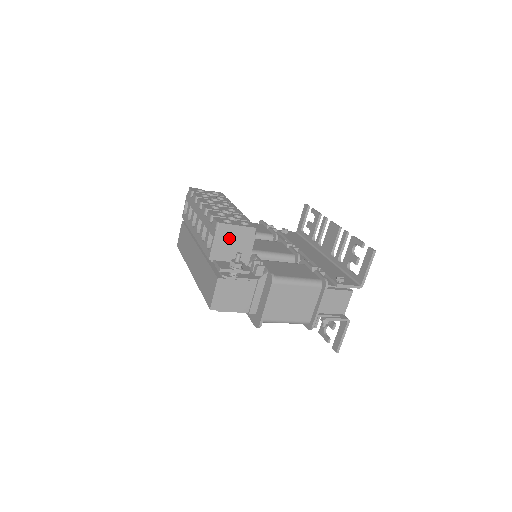
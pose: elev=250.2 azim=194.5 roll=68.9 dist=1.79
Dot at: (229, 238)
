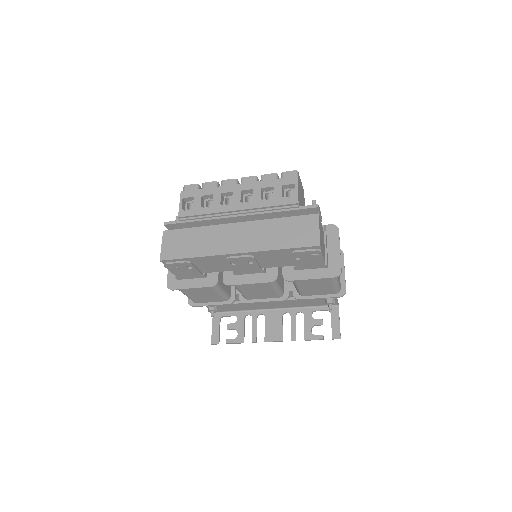
Dot at: (300, 190)
